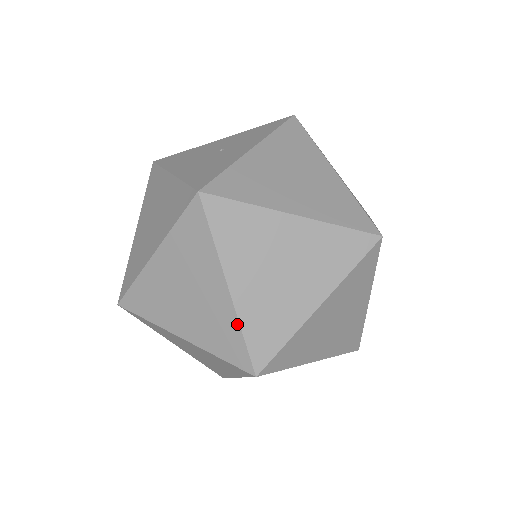
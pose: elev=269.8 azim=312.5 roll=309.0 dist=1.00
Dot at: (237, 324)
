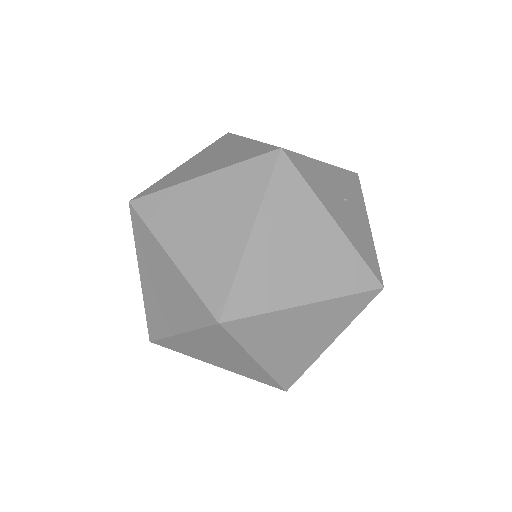
Dot at: (311, 363)
